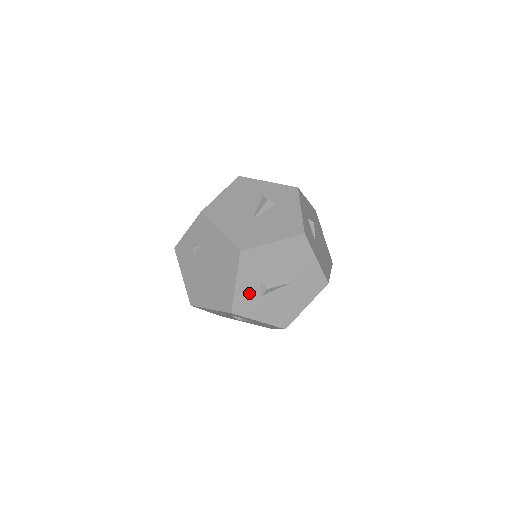
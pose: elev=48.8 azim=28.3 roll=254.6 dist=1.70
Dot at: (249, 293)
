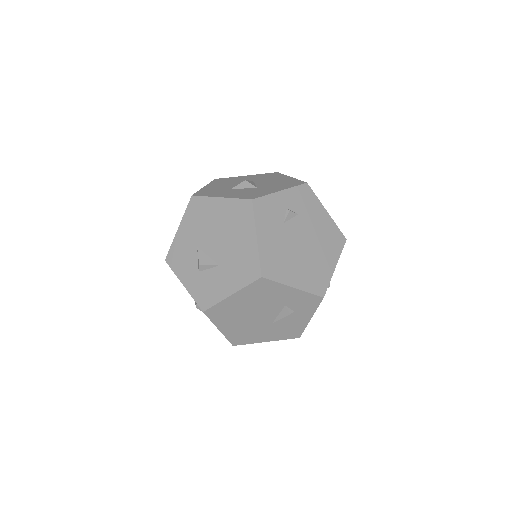
Dot at: occluded
